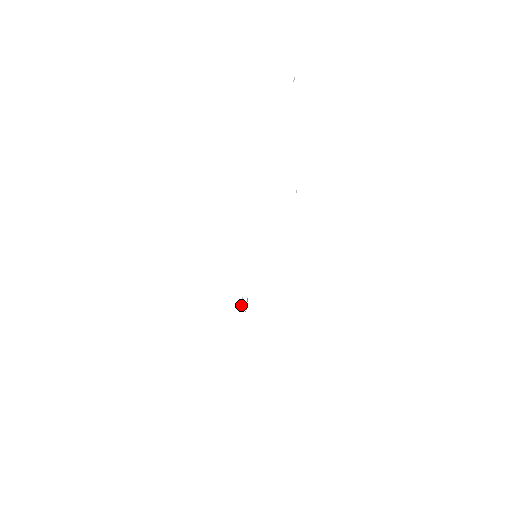
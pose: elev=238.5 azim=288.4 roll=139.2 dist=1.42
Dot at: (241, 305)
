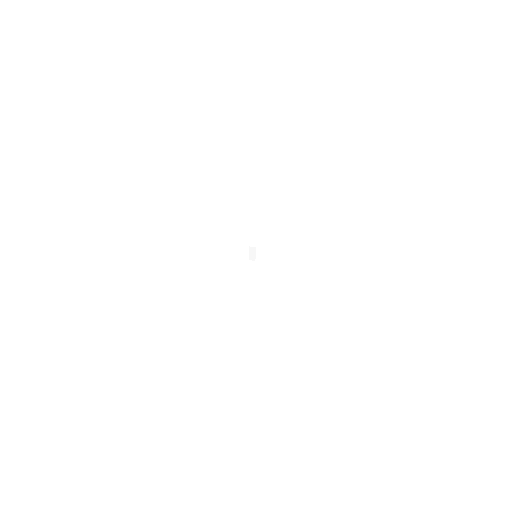
Dot at: occluded
